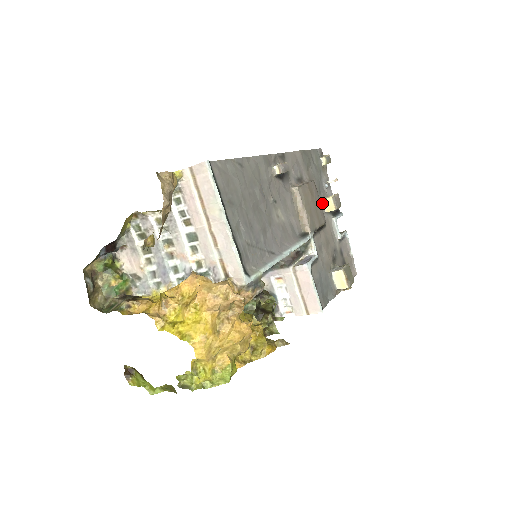
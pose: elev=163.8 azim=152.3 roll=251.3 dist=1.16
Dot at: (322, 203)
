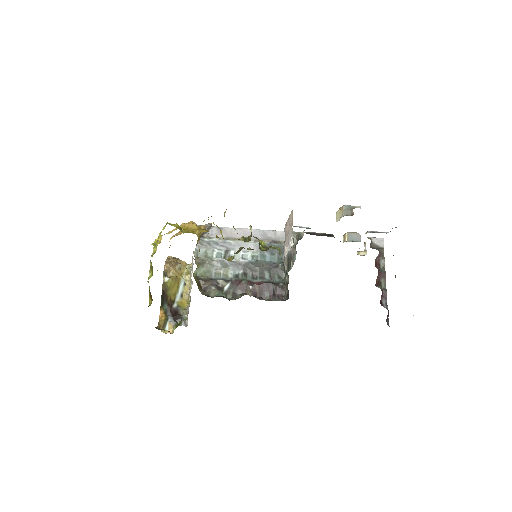
Dot at: occluded
